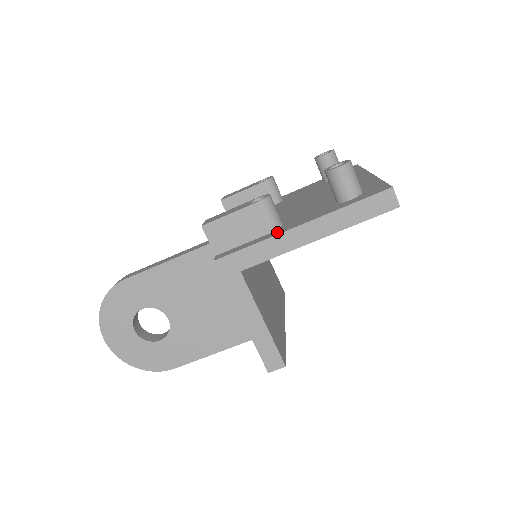
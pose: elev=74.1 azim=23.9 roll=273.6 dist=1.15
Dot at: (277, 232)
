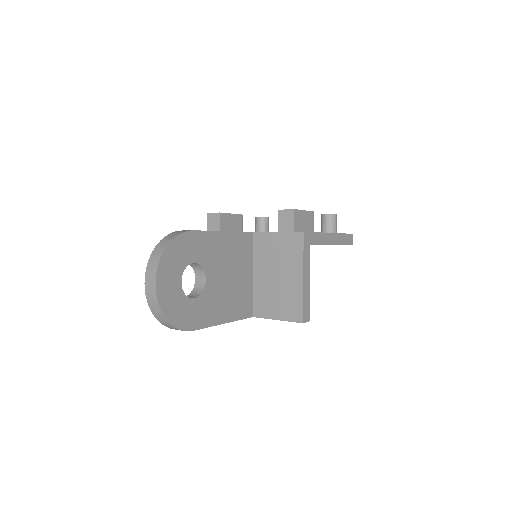
Dot at: occluded
